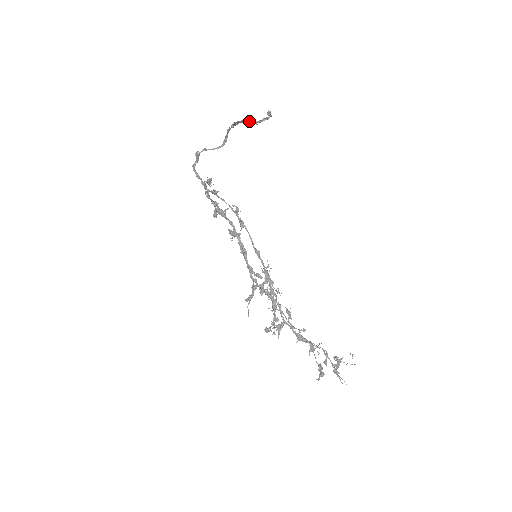
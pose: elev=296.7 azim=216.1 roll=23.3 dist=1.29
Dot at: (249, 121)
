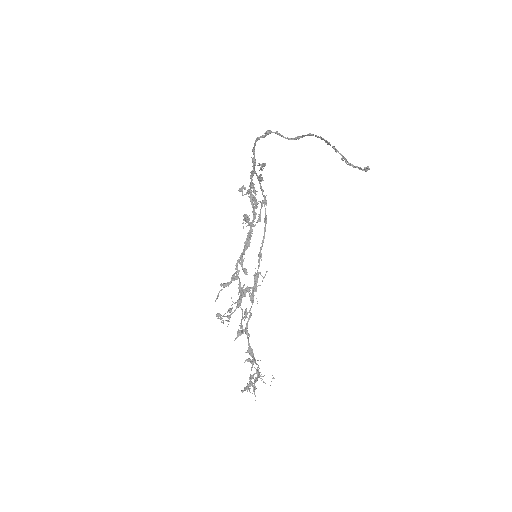
Dot at: (341, 154)
